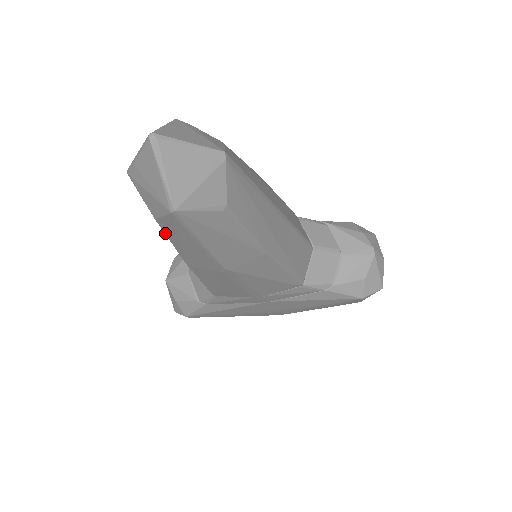
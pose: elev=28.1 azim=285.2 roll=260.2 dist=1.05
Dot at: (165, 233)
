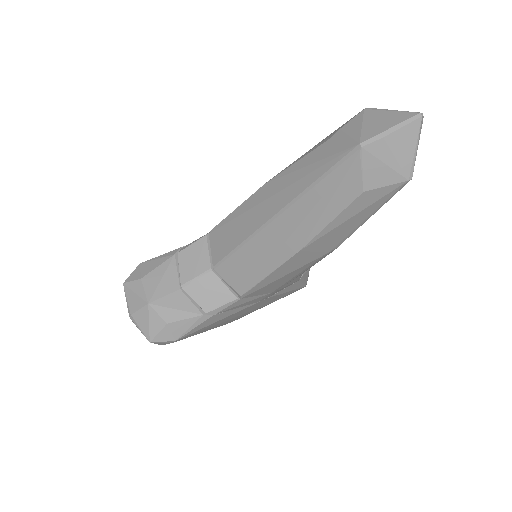
Dot at: (346, 208)
